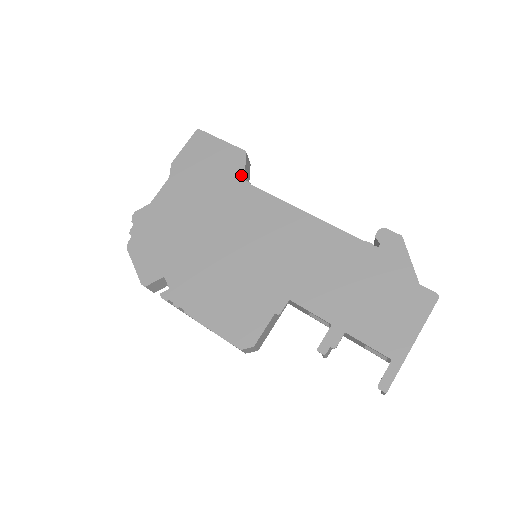
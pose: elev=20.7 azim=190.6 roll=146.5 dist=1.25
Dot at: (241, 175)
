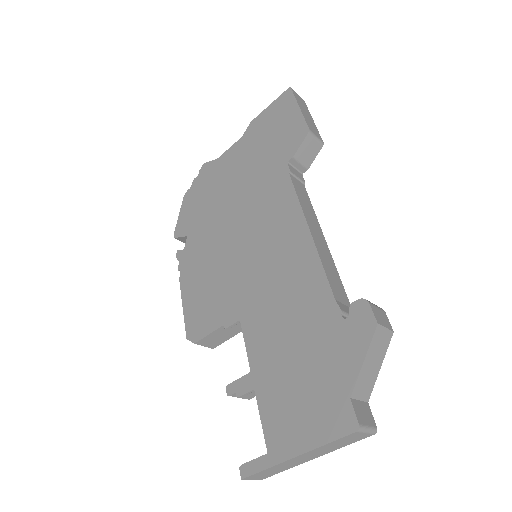
Dot at: (289, 158)
